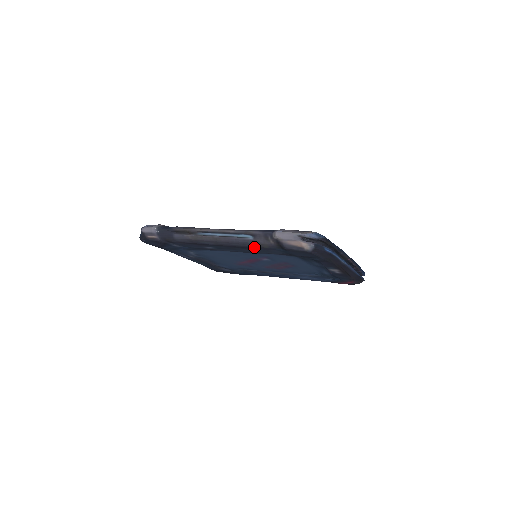
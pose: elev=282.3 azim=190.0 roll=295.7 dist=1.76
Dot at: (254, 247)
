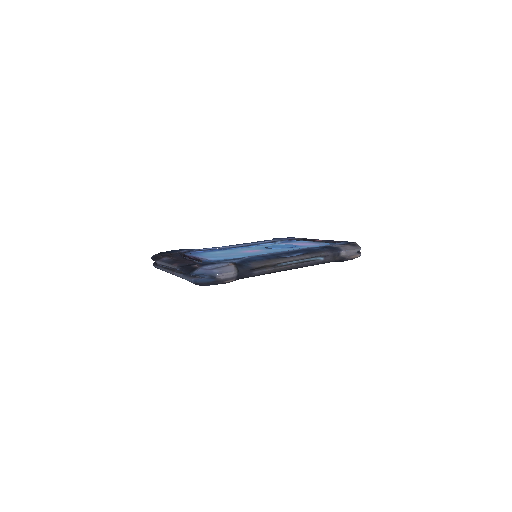
Dot at: (317, 264)
